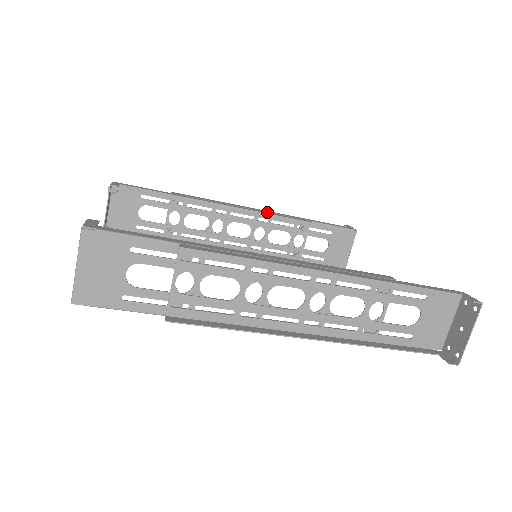
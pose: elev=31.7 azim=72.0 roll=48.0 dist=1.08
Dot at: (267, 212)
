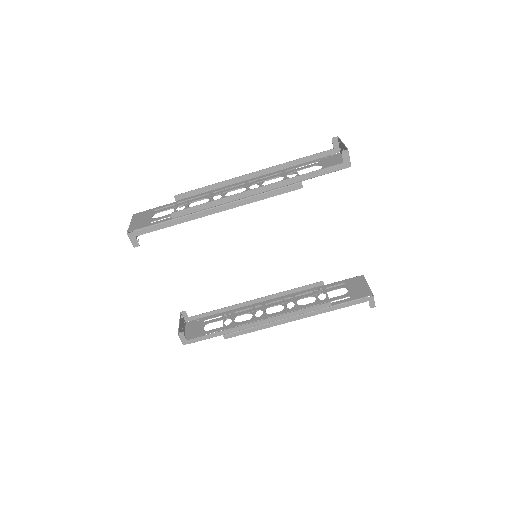
Dot at: (289, 293)
